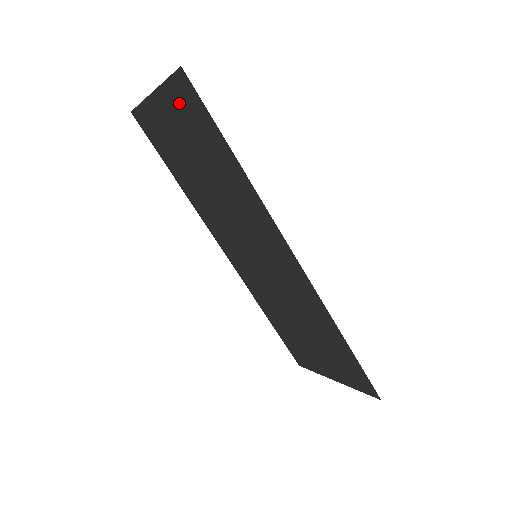
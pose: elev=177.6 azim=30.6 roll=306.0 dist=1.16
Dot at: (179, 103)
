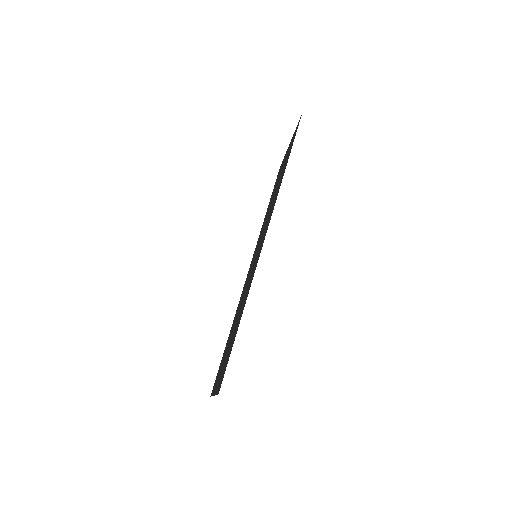
Dot at: occluded
